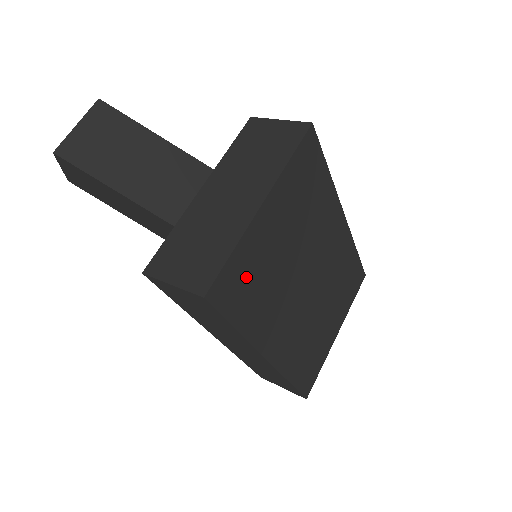
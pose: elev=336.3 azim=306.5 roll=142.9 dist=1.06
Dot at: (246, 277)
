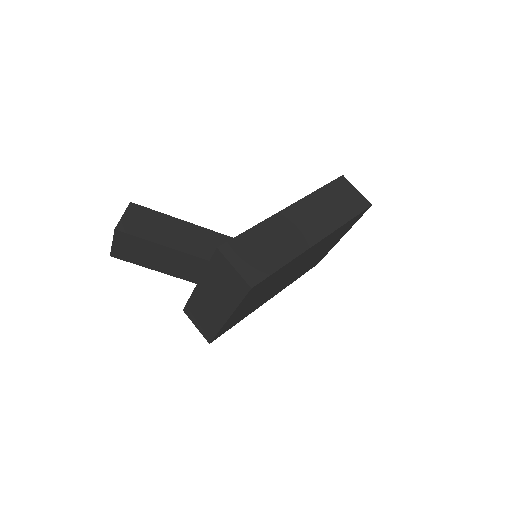
Dot at: (233, 322)
